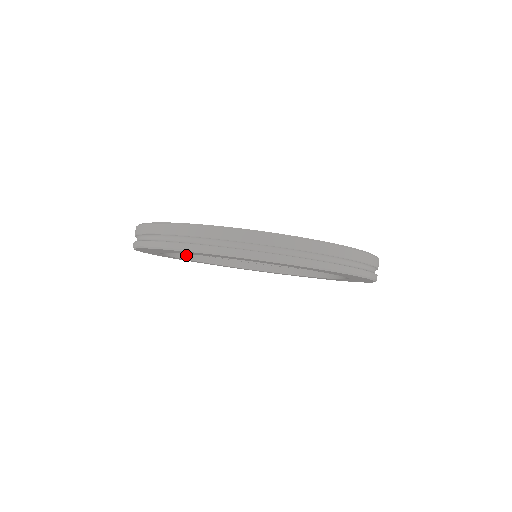
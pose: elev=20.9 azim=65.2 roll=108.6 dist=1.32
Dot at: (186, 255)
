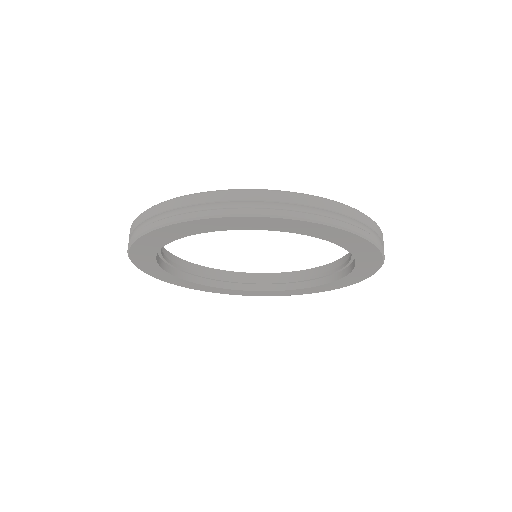
Dot at: (213, 283)
